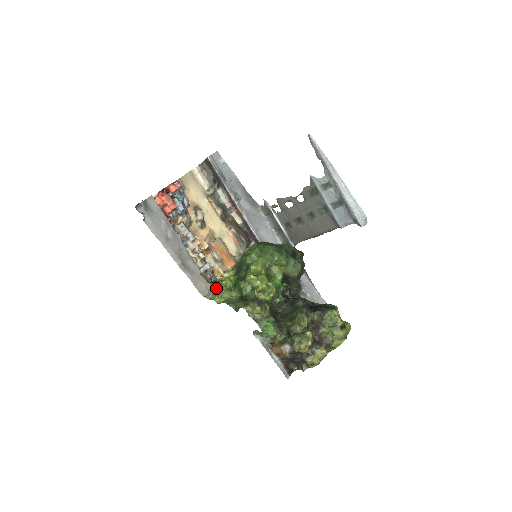
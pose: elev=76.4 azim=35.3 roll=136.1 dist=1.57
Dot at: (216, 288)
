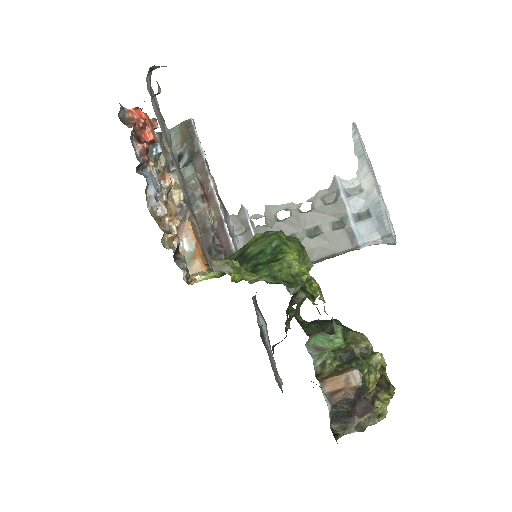
Dot at: (232, 263)
